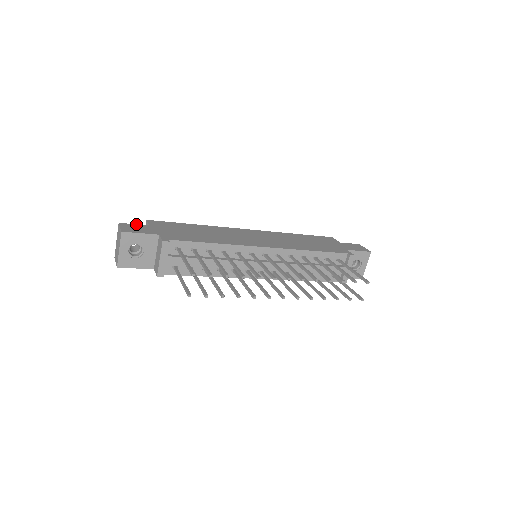
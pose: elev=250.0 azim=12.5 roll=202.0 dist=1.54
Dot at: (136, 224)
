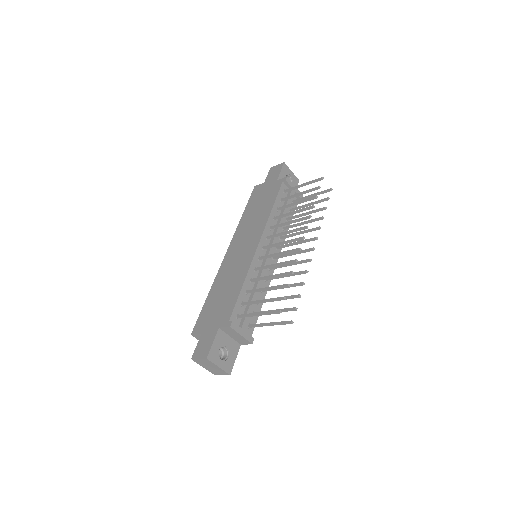
Dot at: (197, 345)
